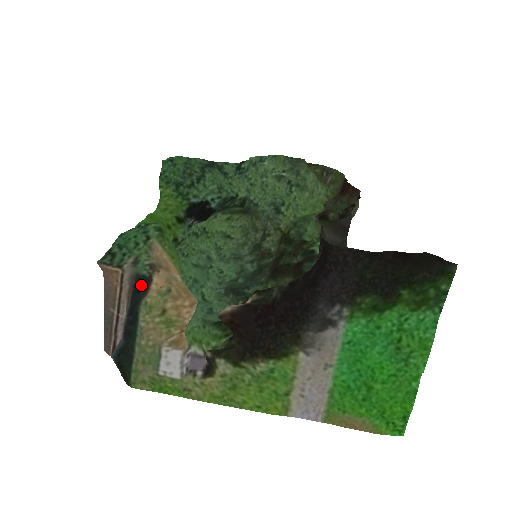
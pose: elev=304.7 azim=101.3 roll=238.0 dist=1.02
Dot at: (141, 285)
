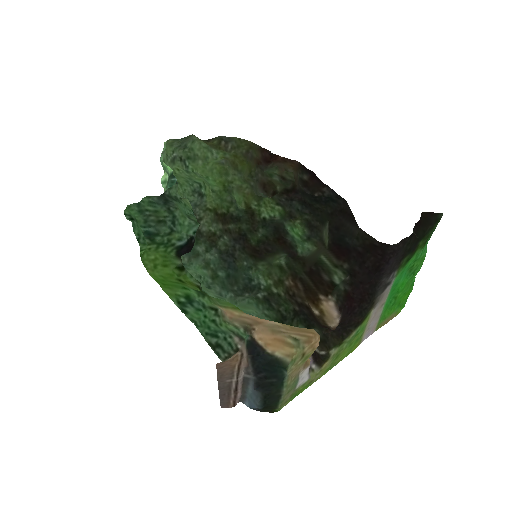
Dot at: (255, 349)
